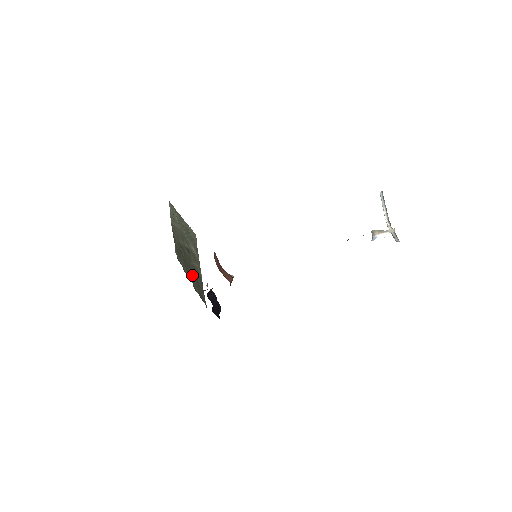
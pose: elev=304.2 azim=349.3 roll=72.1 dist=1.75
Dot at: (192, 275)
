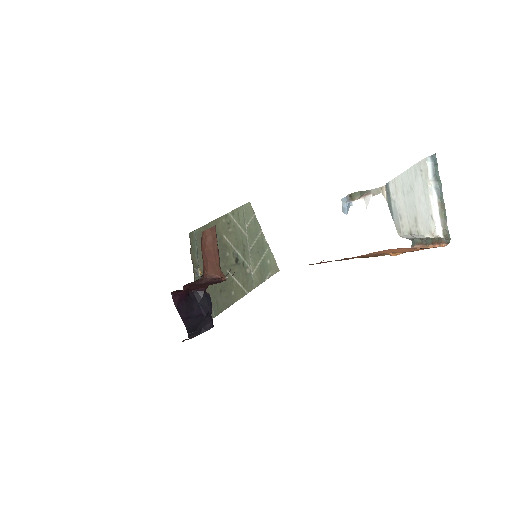
Dot at: occluded
